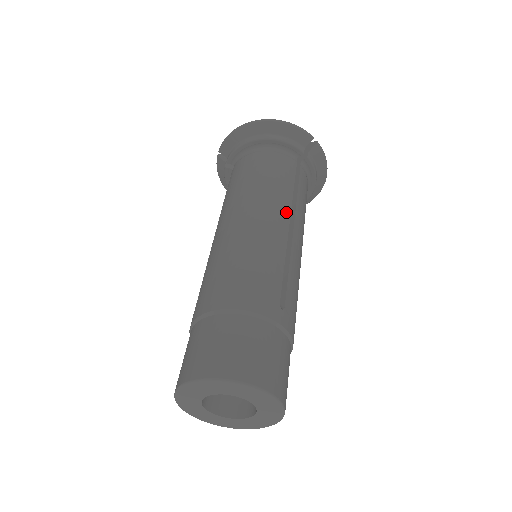
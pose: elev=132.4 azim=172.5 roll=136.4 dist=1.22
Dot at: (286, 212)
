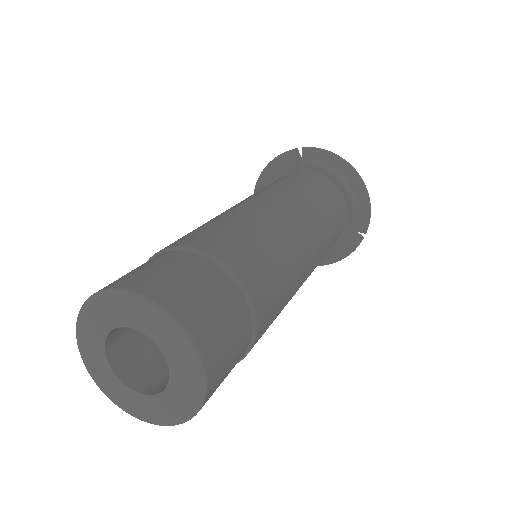
Dot at: (251, 197)
